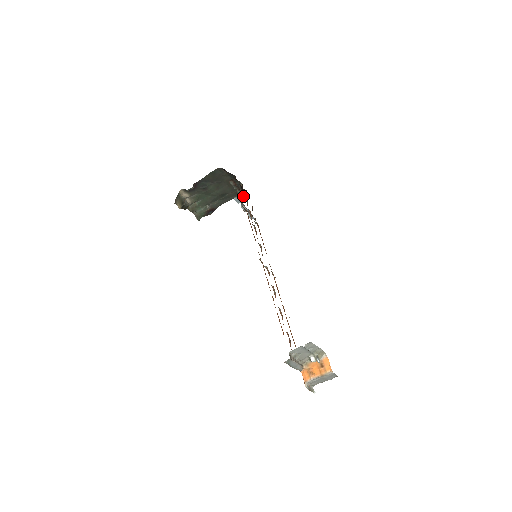
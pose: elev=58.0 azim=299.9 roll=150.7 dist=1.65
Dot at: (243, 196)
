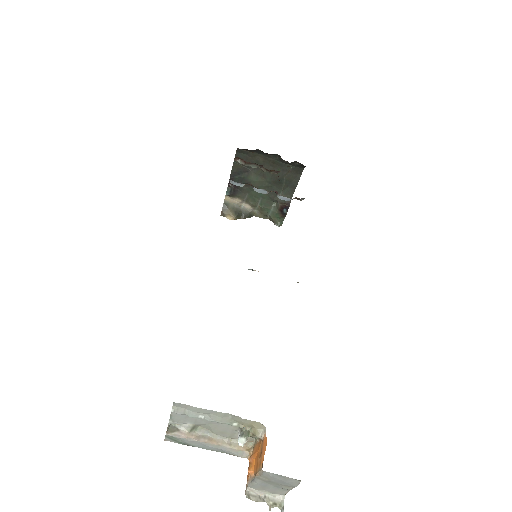
Dot at: (276, 172)
